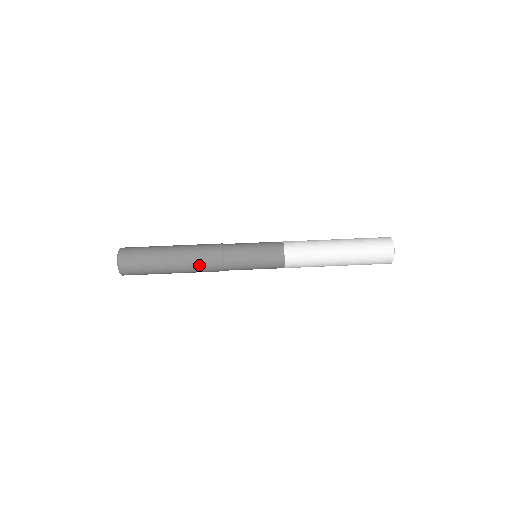
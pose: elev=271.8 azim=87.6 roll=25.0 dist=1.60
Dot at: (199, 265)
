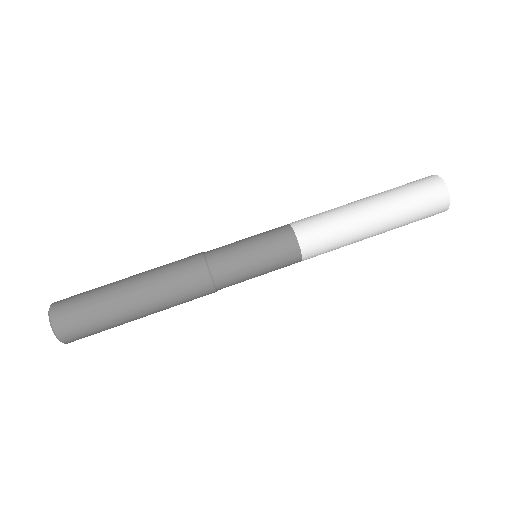
Dot at: (172, 280)
